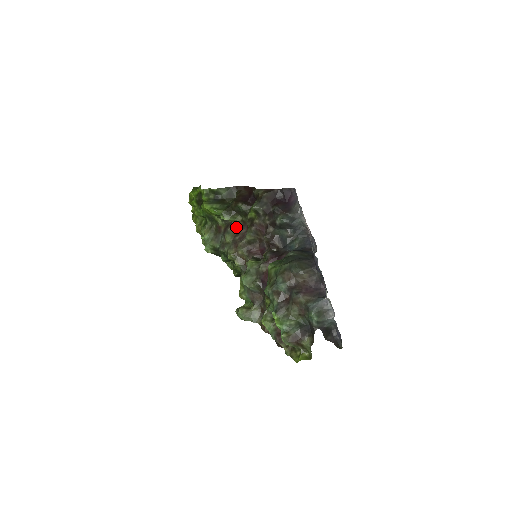
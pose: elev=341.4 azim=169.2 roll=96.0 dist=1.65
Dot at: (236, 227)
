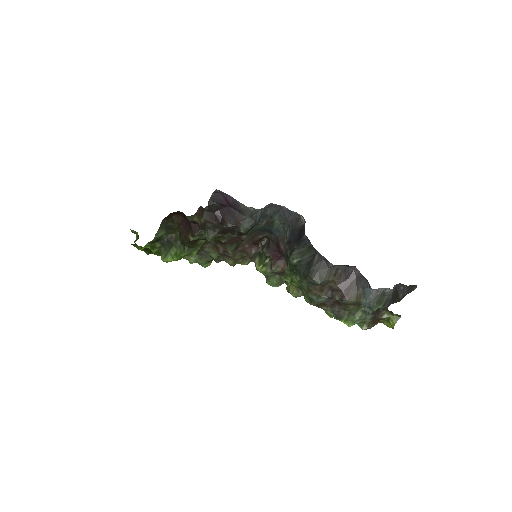
Dot at: (208, 244)
